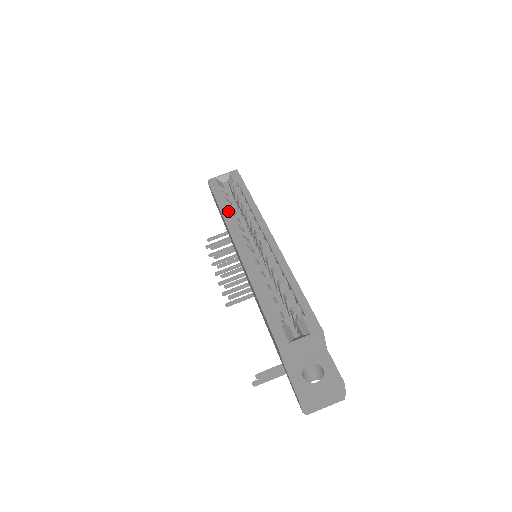
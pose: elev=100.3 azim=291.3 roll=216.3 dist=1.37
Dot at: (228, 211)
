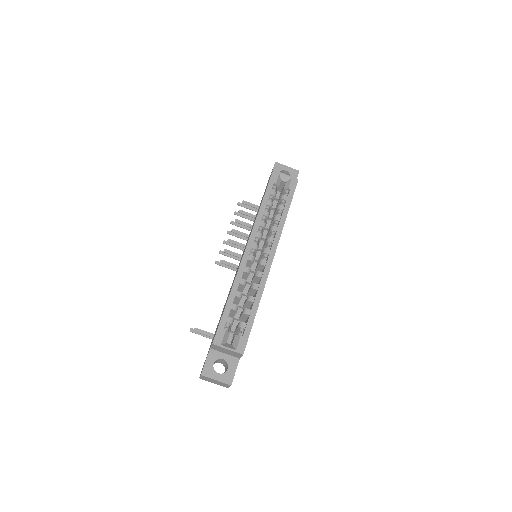
Dot at: (265, 212)
